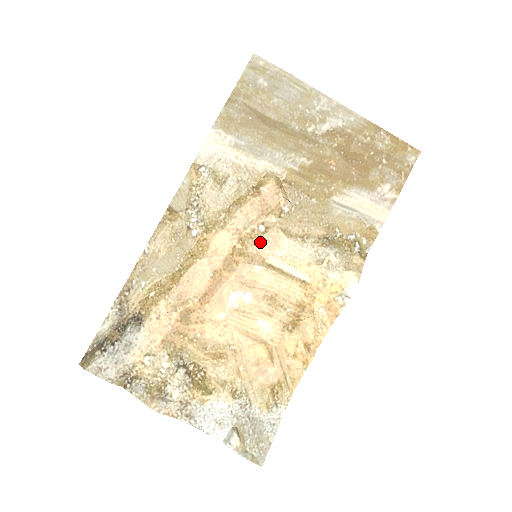
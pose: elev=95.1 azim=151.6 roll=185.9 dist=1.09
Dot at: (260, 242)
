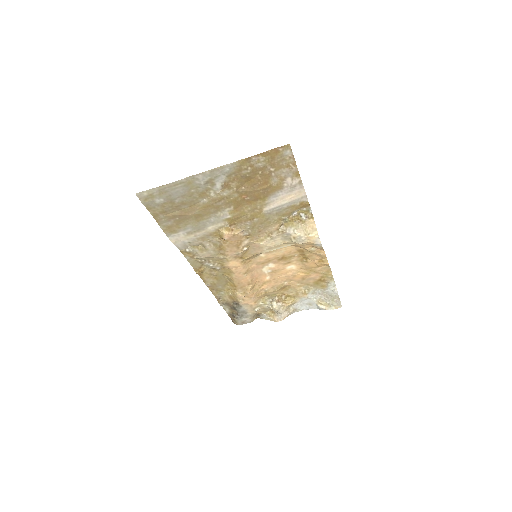
Dot at: (251, 251)
